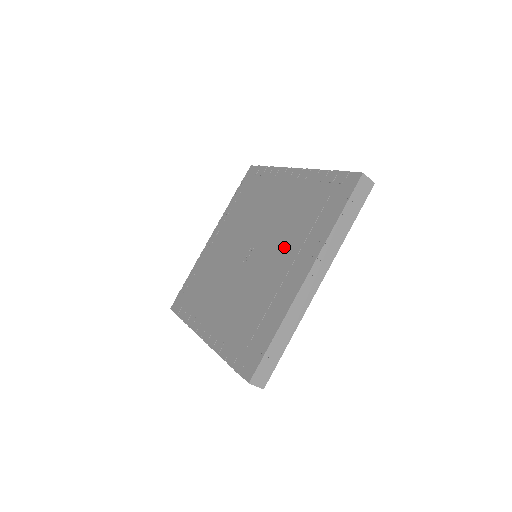
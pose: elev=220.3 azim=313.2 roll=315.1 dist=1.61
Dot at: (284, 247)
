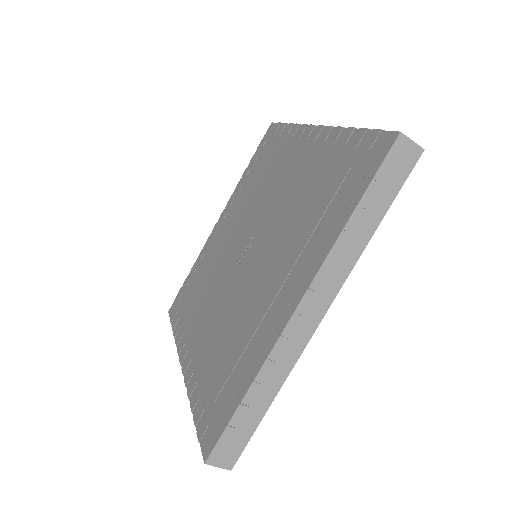
Dot at: (280, 251)
